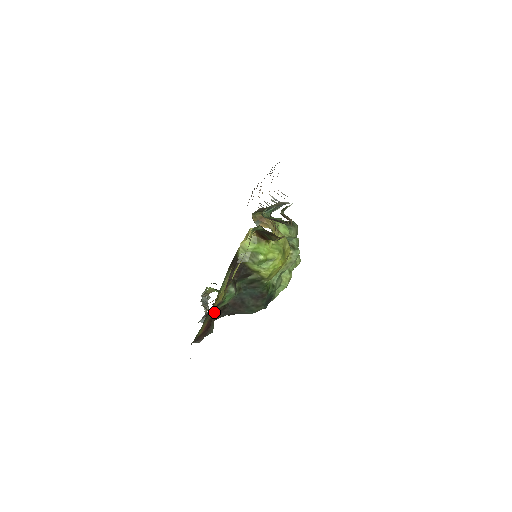
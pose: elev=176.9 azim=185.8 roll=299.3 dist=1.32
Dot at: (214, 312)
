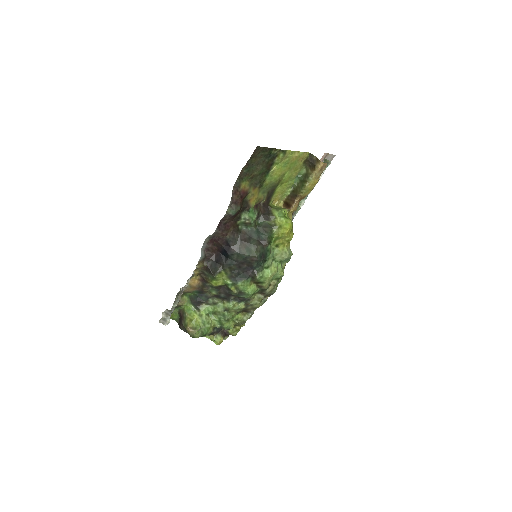
Dot at: (243, 206)
